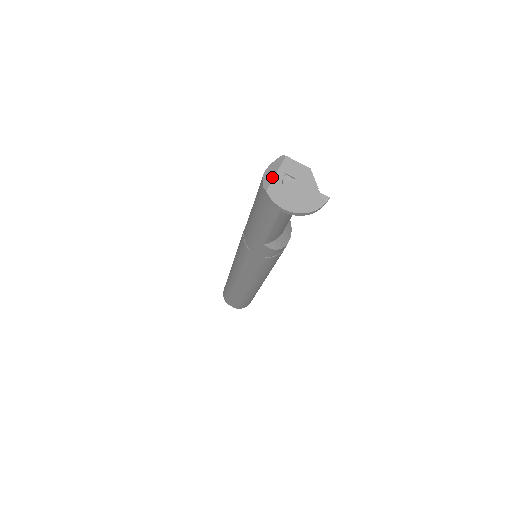
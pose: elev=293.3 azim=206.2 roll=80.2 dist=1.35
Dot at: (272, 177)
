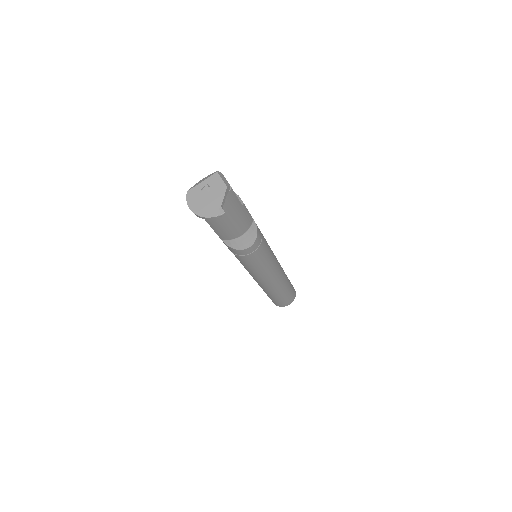
Dot at: (198, 183)
